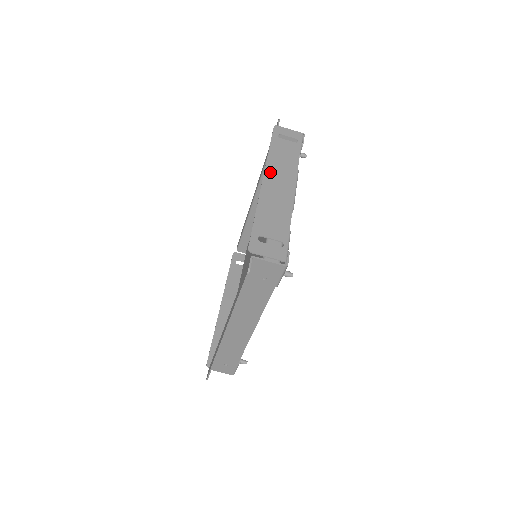
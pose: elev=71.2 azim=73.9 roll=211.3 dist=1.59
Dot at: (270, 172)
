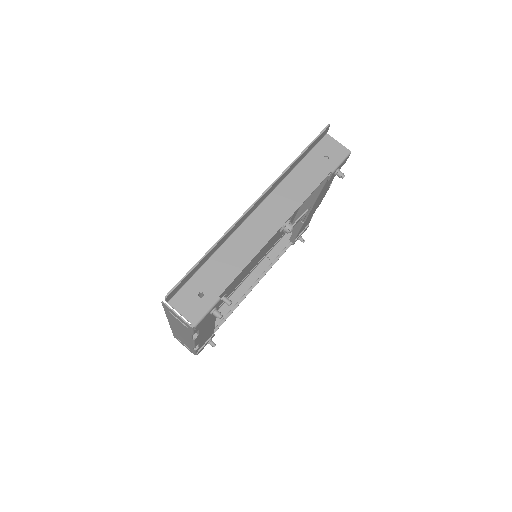
Dot at: occluded
